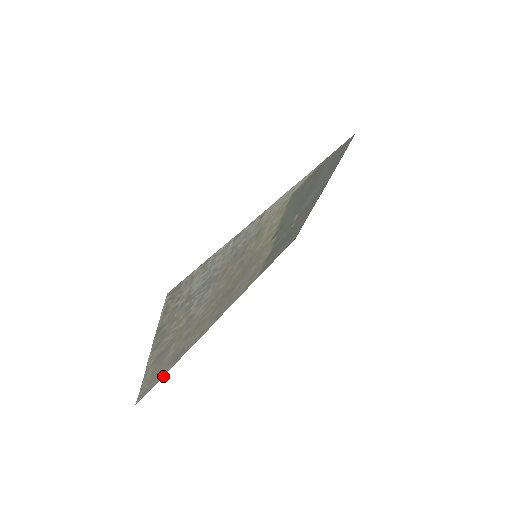
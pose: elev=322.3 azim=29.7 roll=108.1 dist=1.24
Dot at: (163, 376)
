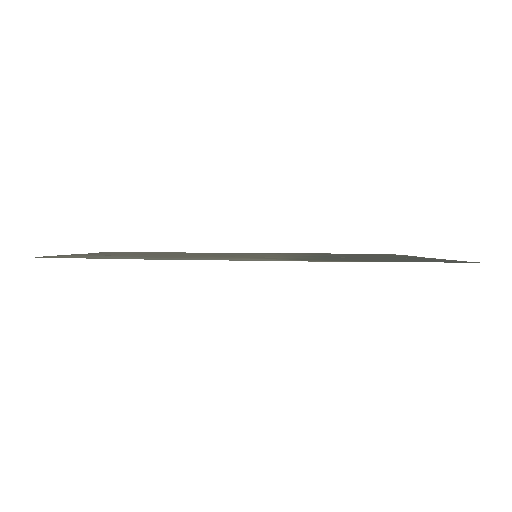
Dot at: (140, 252)
